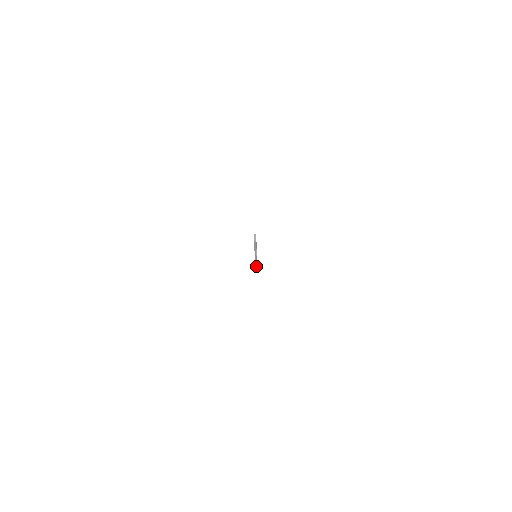
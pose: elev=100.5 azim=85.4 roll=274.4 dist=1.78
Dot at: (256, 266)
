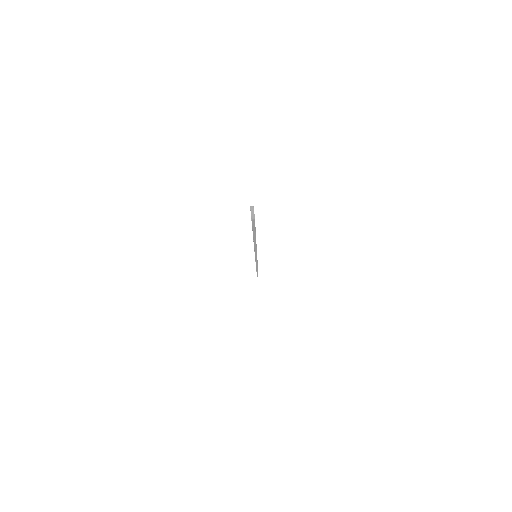
Dot at: (257, 273)
